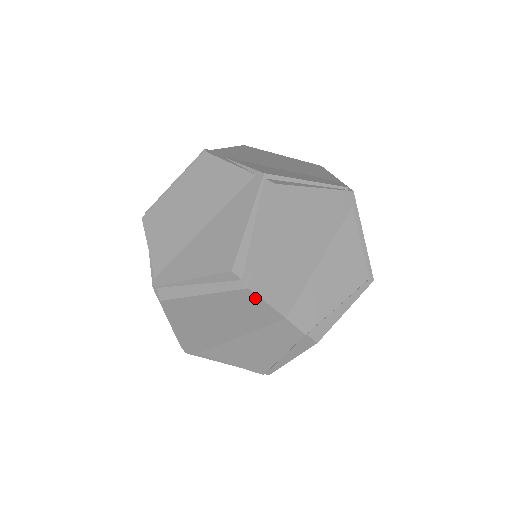
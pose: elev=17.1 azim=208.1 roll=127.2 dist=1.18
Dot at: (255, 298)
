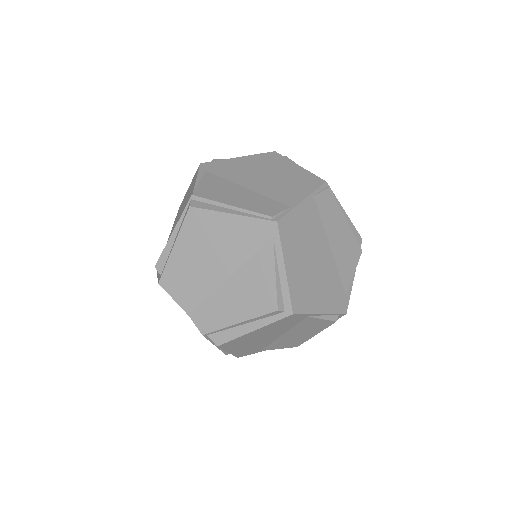
Dot at: (167, 292)
